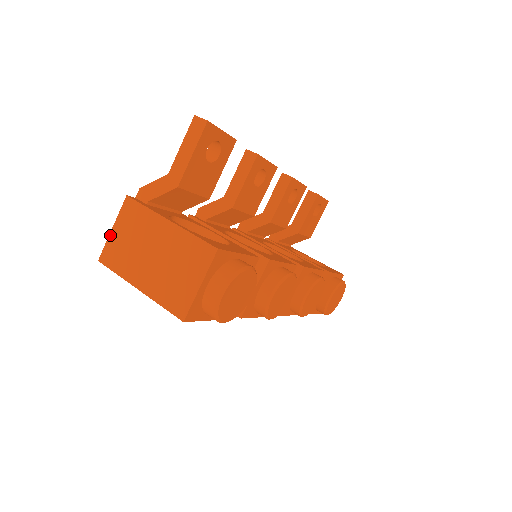
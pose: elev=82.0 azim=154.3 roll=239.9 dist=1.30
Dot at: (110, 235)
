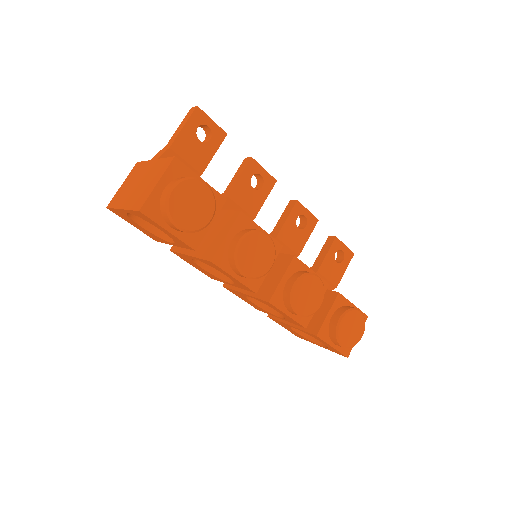
Dot at: (119, 189)
